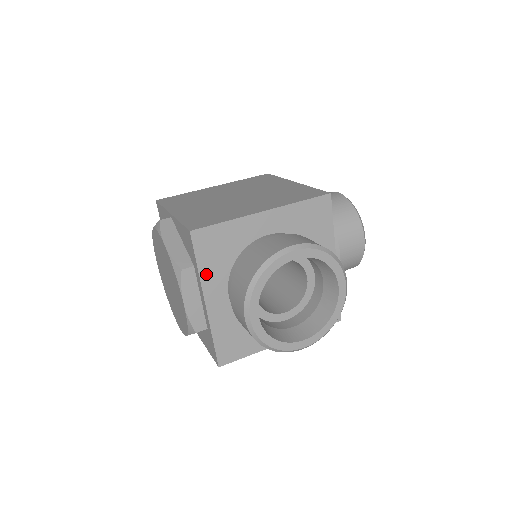
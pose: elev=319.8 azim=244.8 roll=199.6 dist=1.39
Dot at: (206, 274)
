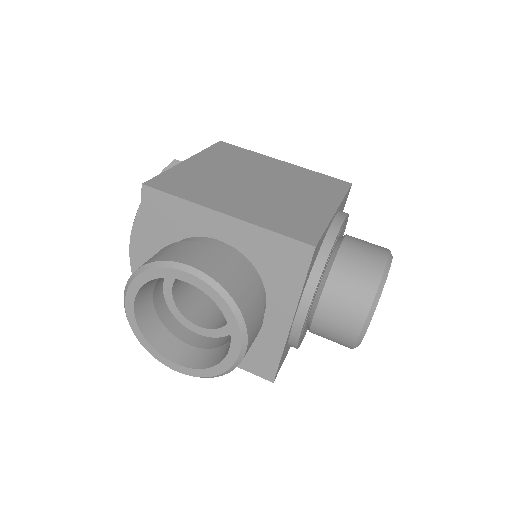
Dot at: (146, 234)
